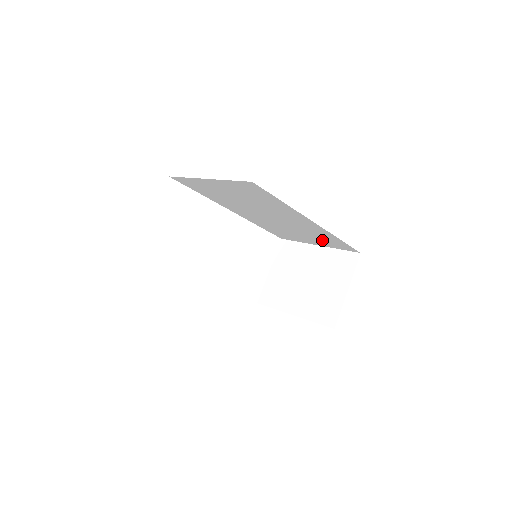
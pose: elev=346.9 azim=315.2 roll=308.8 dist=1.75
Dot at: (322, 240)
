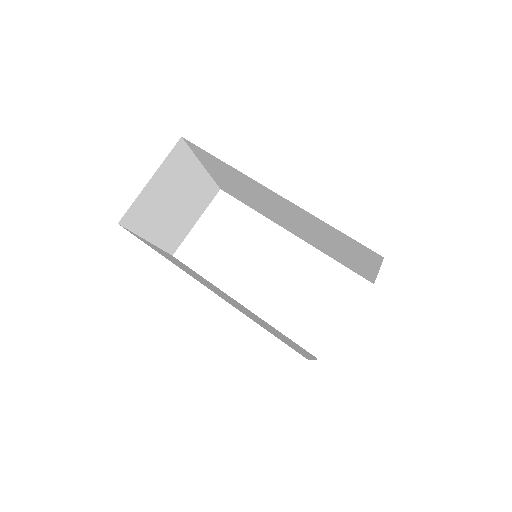
Dot at: (349, 247)
